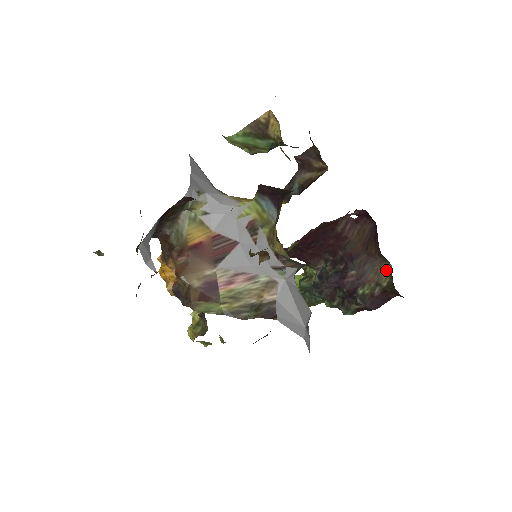
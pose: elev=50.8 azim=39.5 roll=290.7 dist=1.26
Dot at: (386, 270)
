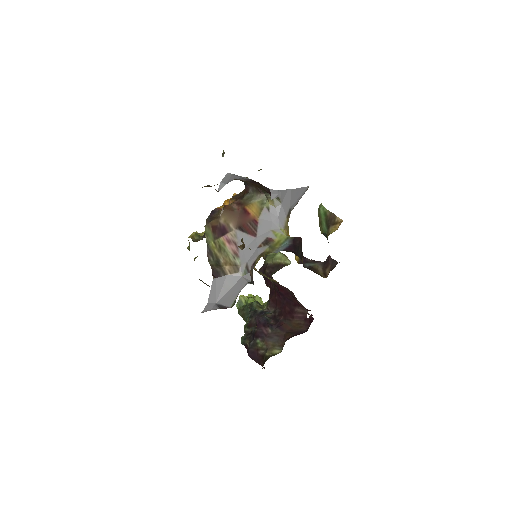
Dot at: (277, 351)
